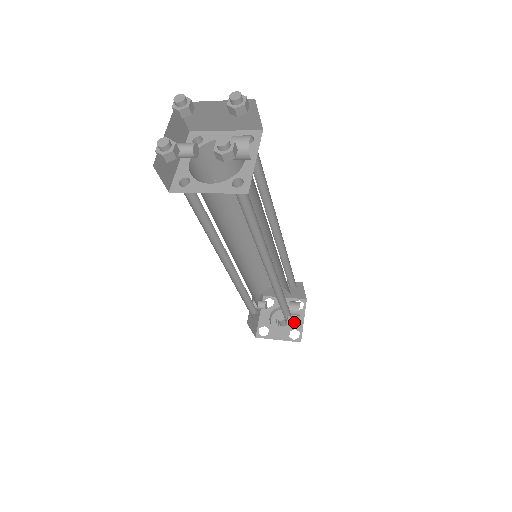
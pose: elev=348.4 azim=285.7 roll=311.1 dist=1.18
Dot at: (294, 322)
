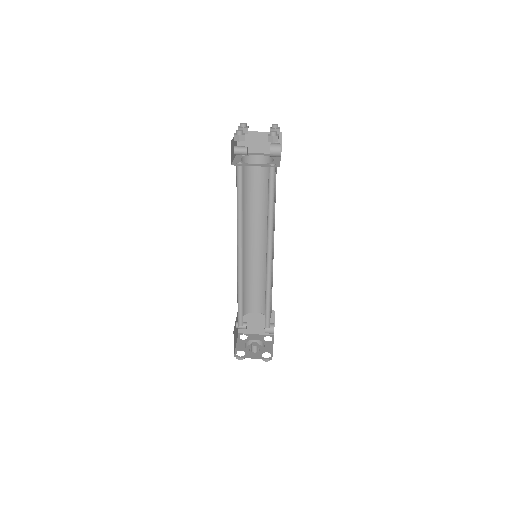
Dot at: (265, 348)
